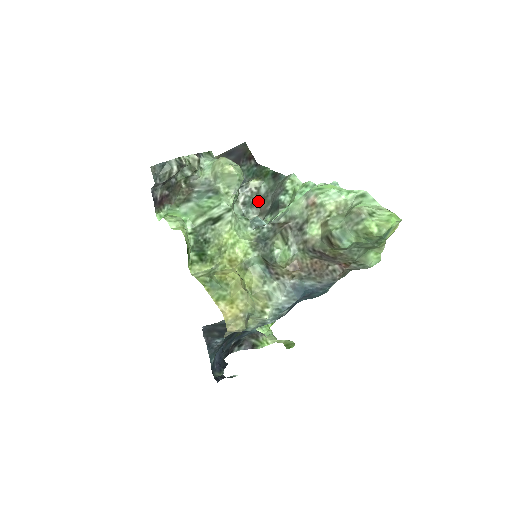
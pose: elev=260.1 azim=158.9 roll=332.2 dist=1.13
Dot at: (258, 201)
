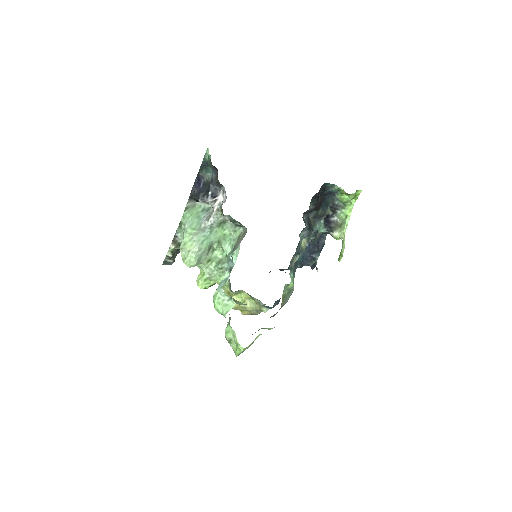
Dot at: (235, 220)
